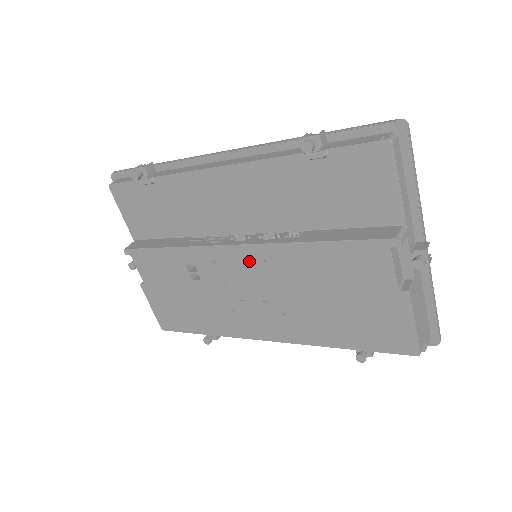
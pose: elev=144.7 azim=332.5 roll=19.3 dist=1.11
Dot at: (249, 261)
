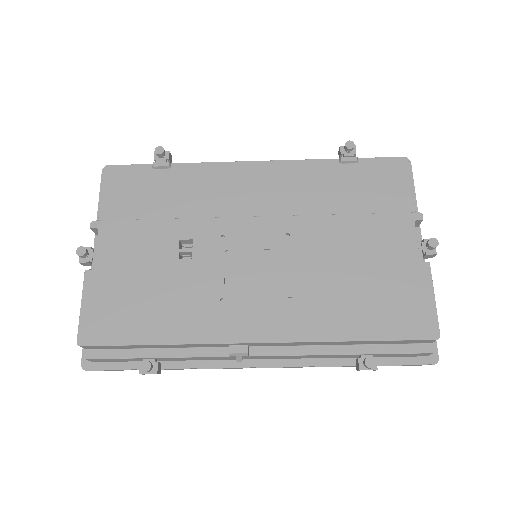
Dot at: (268, 234)
